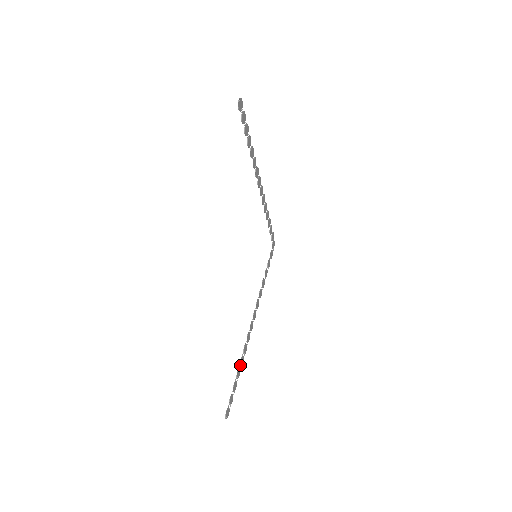
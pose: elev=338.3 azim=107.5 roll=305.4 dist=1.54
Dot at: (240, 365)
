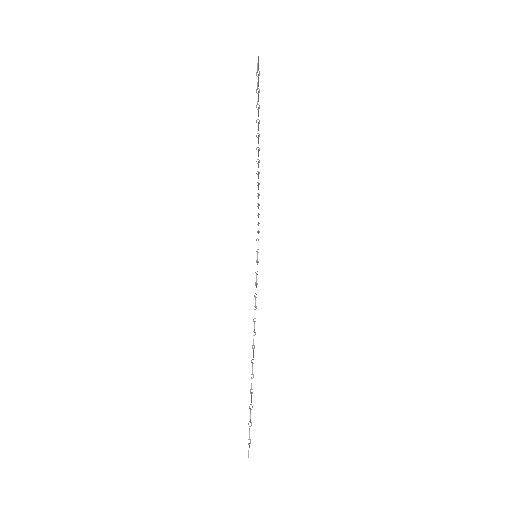
Dot at: (251, 389)
